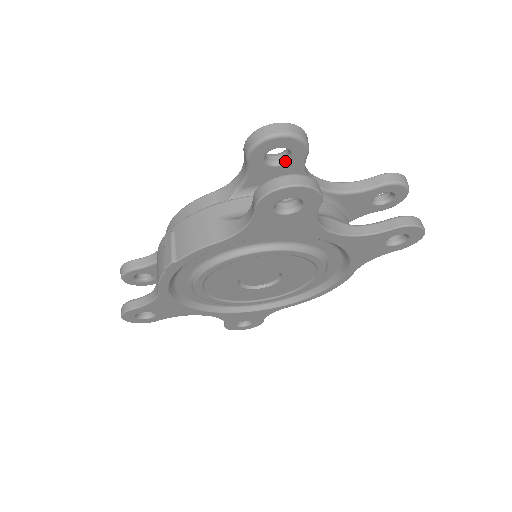
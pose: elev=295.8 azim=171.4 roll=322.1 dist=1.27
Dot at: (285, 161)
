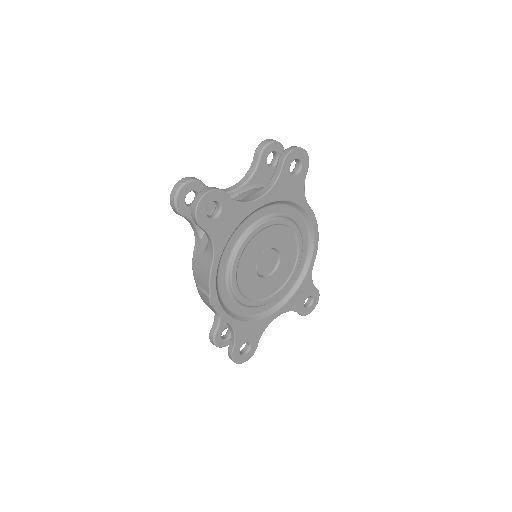
Dot at: occluded
